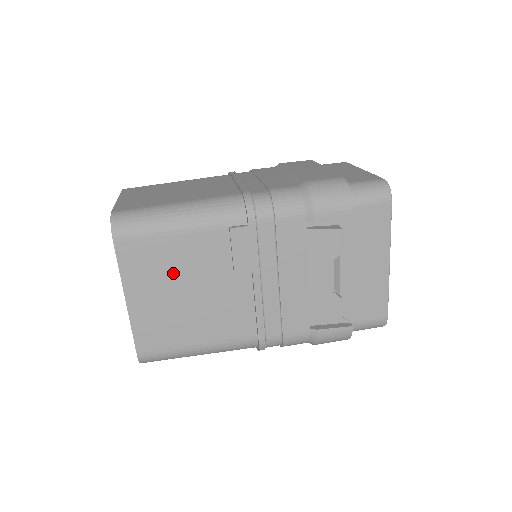
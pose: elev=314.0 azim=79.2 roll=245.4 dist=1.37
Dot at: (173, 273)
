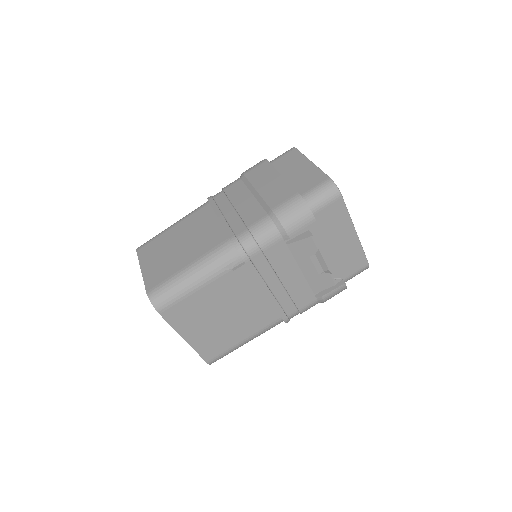
Dot at: (207, 311)
